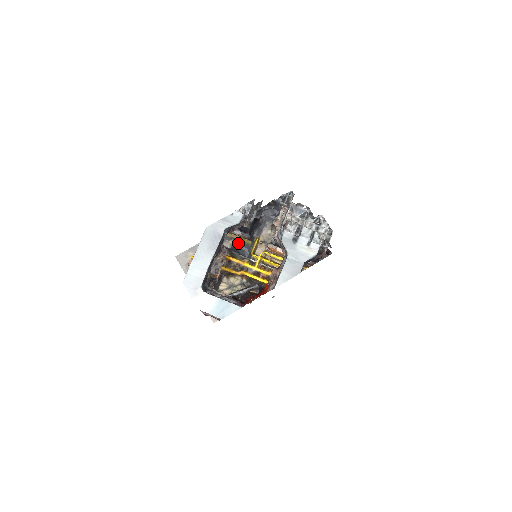
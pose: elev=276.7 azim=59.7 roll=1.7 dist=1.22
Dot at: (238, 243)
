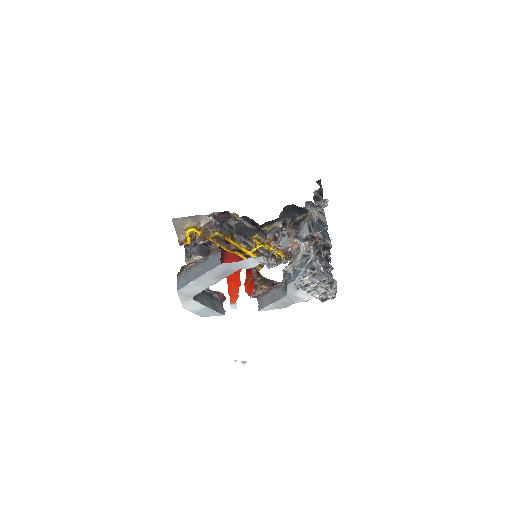
Dot at: (244, 225)
